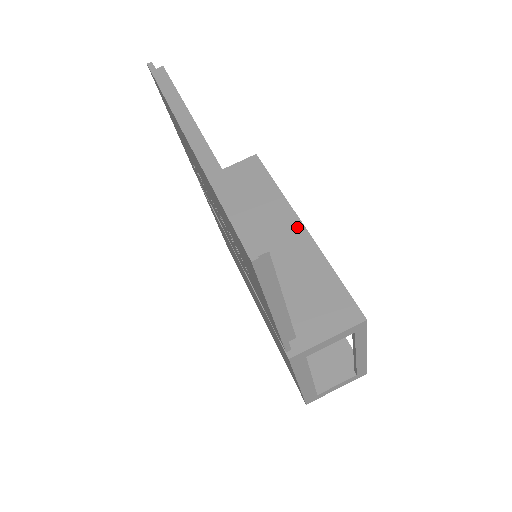
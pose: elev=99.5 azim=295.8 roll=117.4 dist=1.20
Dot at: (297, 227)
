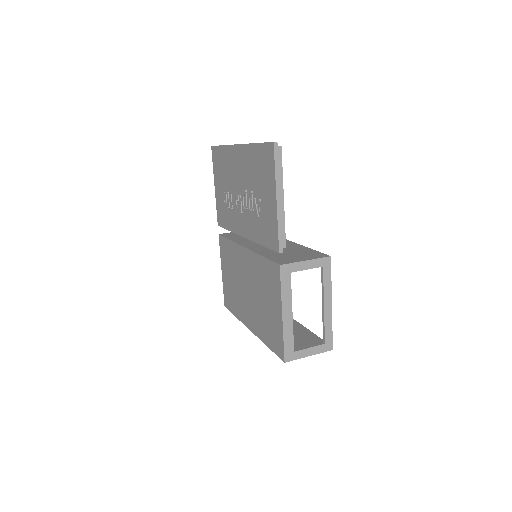
Dot at: occluded
